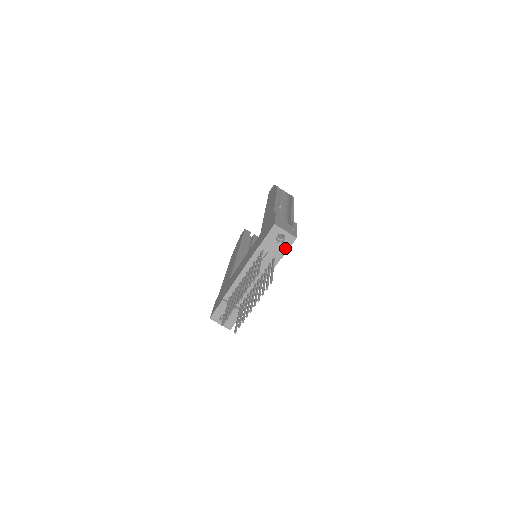
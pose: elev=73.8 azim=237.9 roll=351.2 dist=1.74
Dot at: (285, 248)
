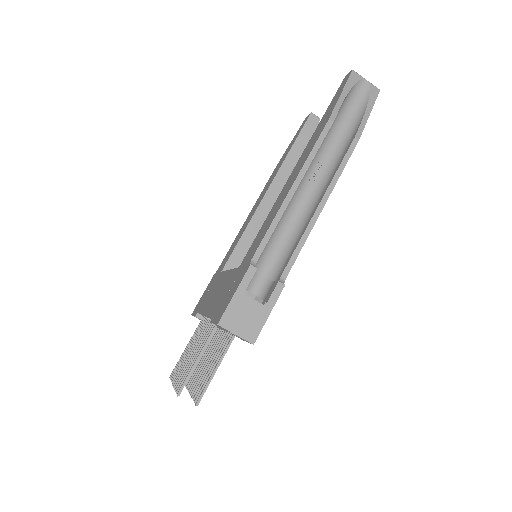
Dot at: occluded
